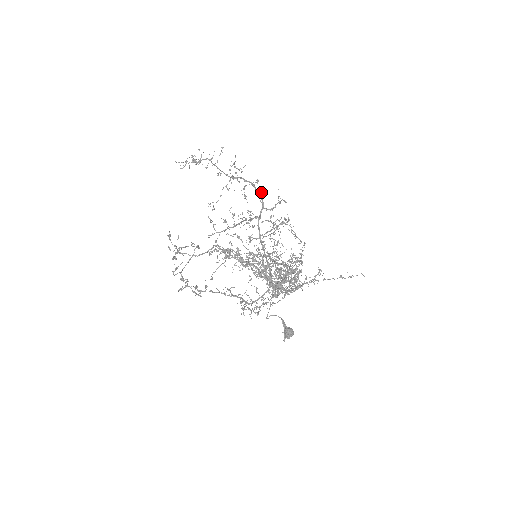
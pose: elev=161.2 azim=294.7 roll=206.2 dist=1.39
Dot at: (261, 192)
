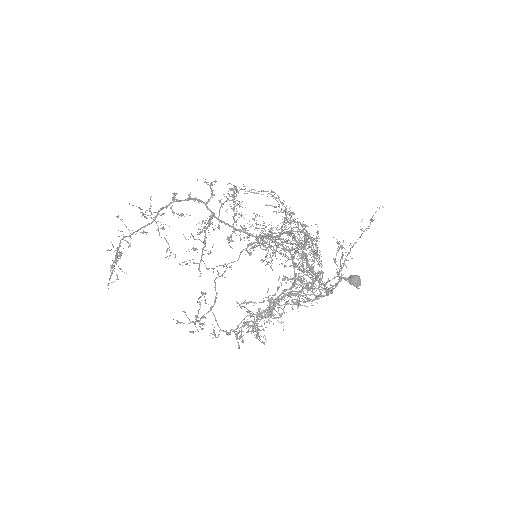
Dot at: occluded
